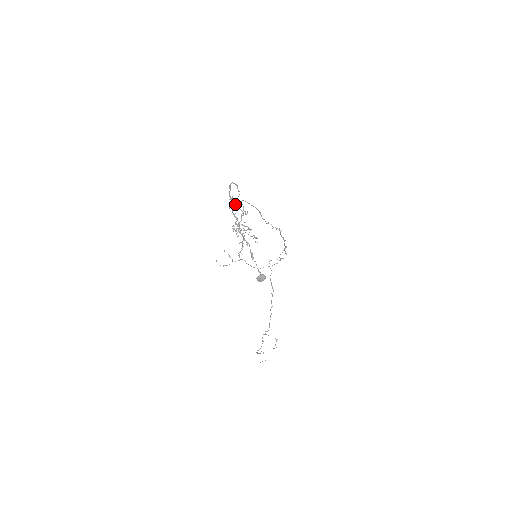
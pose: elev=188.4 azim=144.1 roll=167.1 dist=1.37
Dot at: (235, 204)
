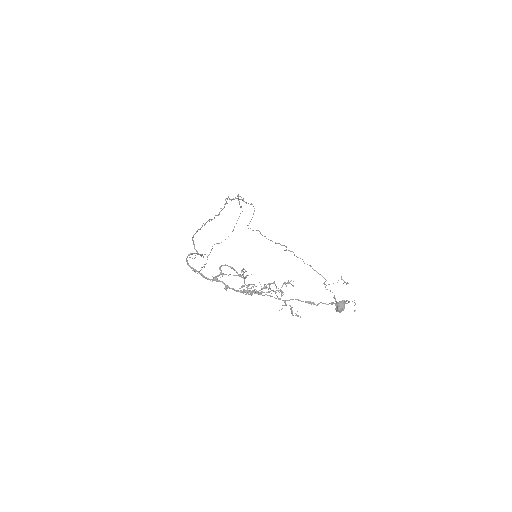
Dot at: occluded
